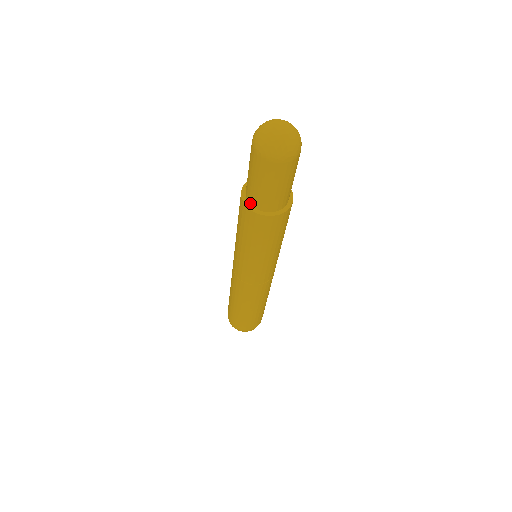
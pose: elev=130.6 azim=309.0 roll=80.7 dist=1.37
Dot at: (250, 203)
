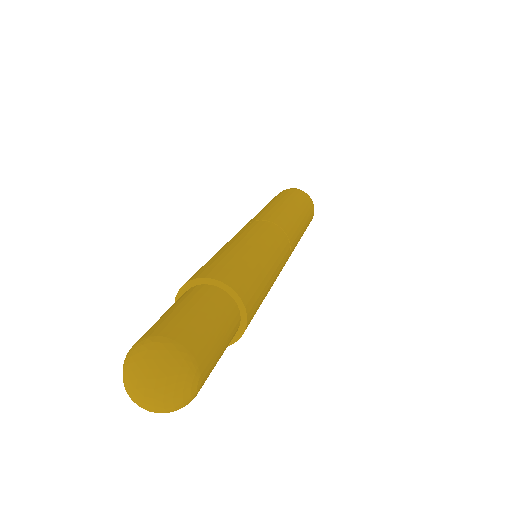
Dot at: occluded
